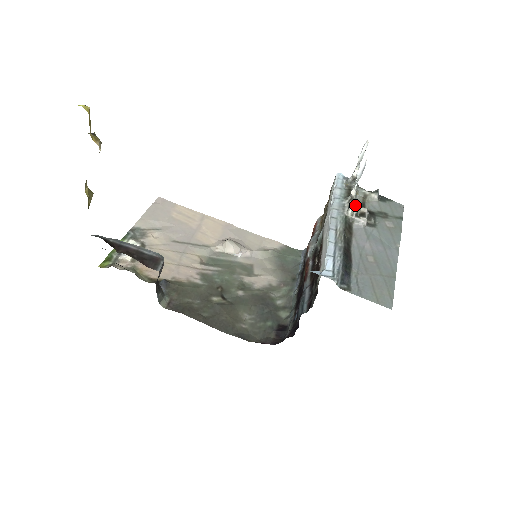
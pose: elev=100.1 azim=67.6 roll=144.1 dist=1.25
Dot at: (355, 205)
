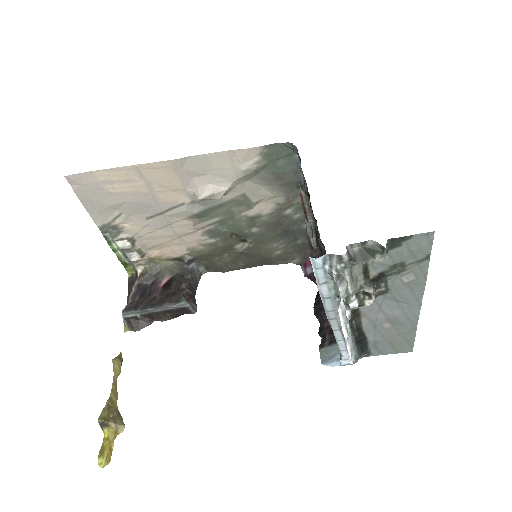
Dot at: (354, 295)
